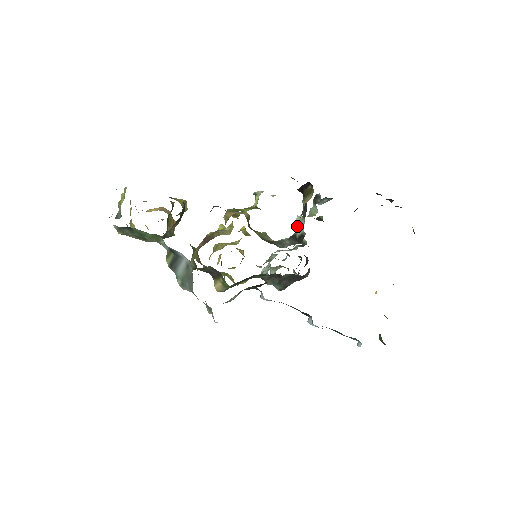
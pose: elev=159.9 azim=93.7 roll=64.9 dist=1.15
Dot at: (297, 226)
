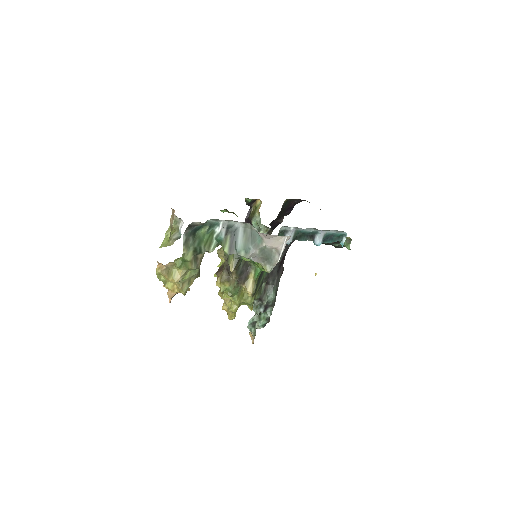
Dot at: occluded
